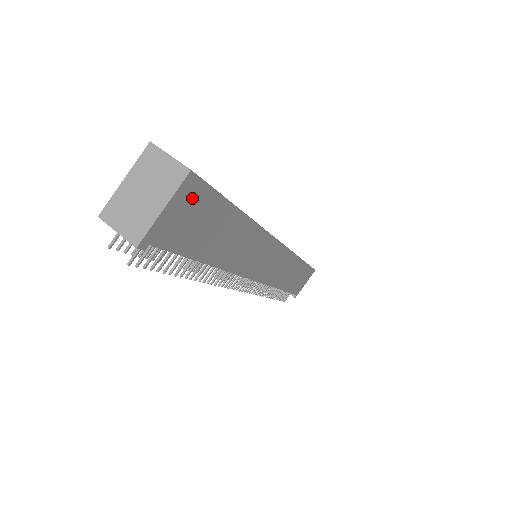
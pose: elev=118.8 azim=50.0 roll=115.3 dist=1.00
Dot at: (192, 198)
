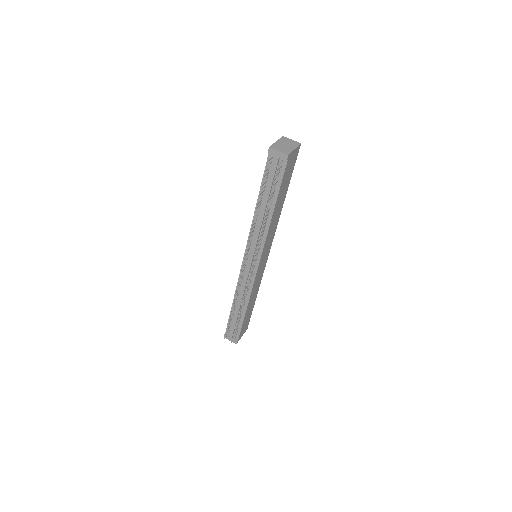
Dot at: (295, 157)
